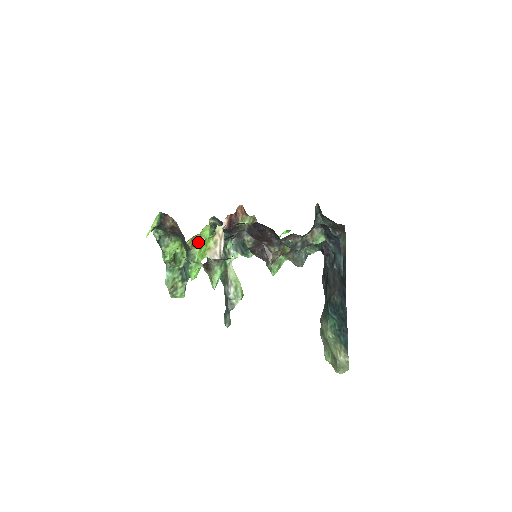
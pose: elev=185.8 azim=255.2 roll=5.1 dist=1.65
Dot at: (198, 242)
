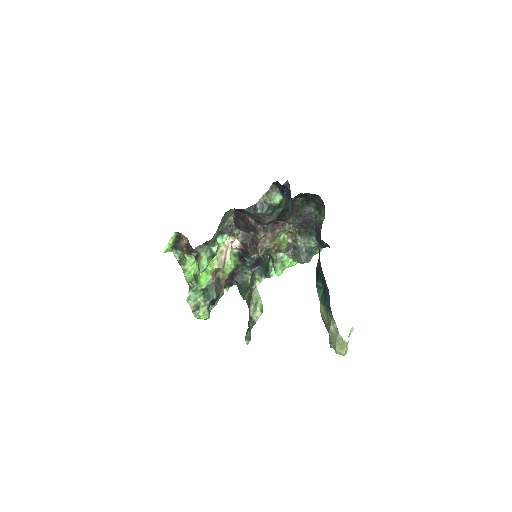
Dot at: occluded
